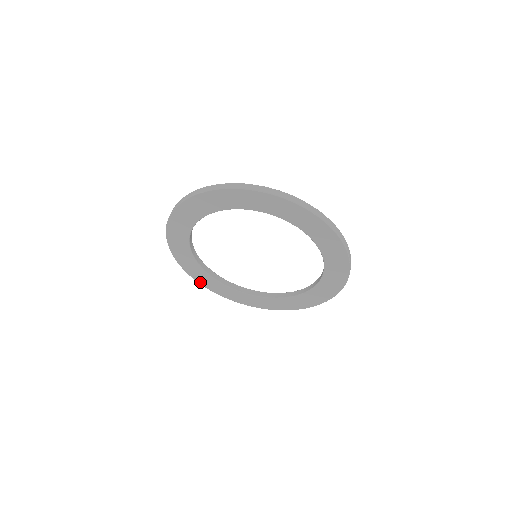
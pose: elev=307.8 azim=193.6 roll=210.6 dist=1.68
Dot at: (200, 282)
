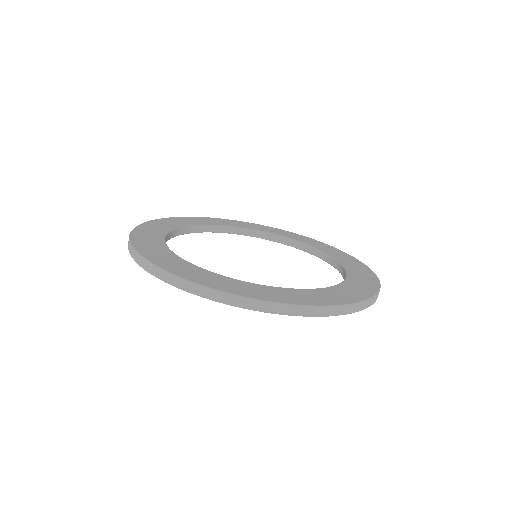
Dot at: occluded
